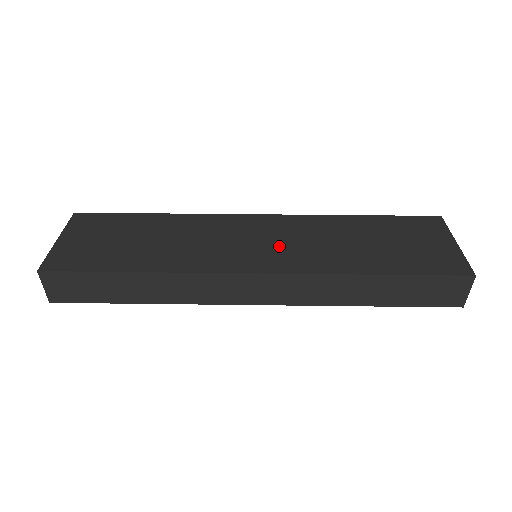
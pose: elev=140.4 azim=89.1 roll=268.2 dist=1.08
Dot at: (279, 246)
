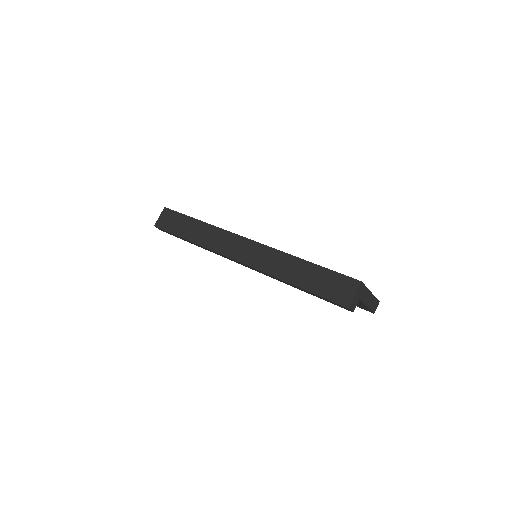
Dot at: occluded
